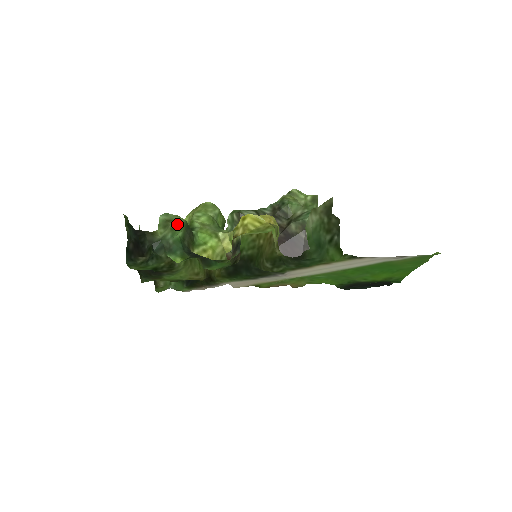
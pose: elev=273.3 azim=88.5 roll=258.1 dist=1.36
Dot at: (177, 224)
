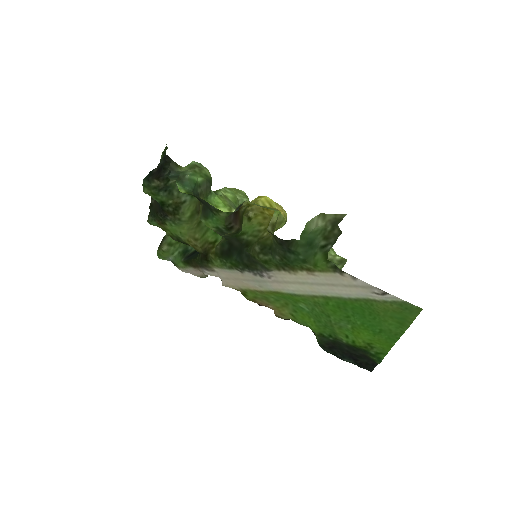
Dot at: (202, 172)
